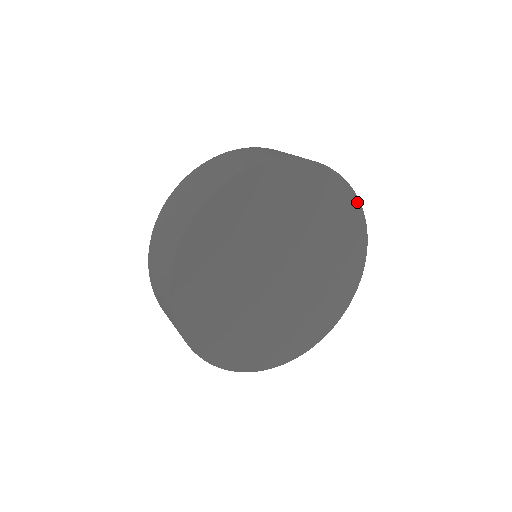
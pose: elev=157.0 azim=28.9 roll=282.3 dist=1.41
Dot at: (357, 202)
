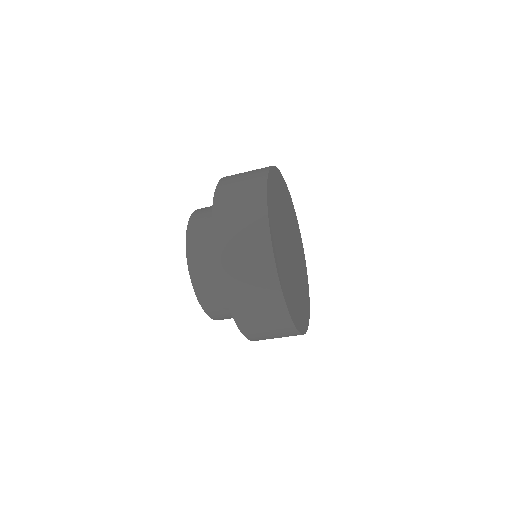
Dot at: (303, 251)
